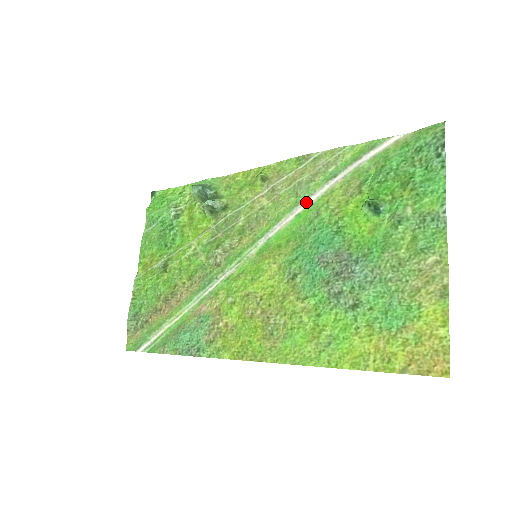
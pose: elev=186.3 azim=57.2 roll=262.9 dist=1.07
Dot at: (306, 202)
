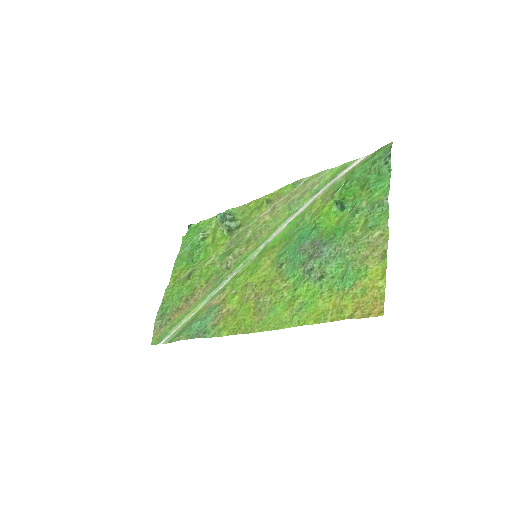
Dot at: (296, 213)
